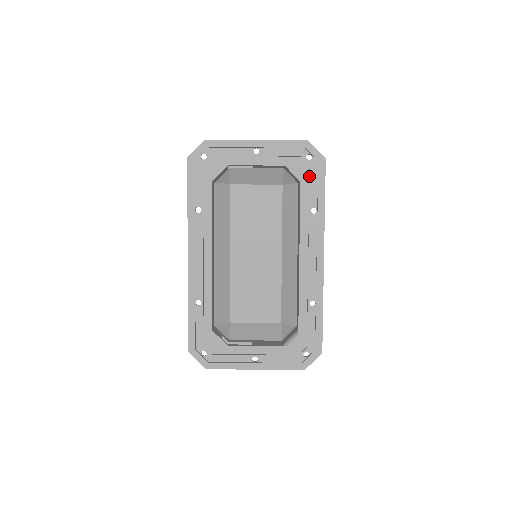
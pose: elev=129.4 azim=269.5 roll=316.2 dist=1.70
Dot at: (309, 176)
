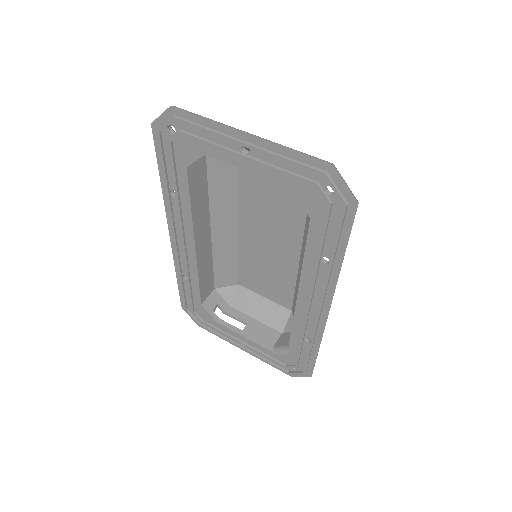
Dot at: (324, 217)
